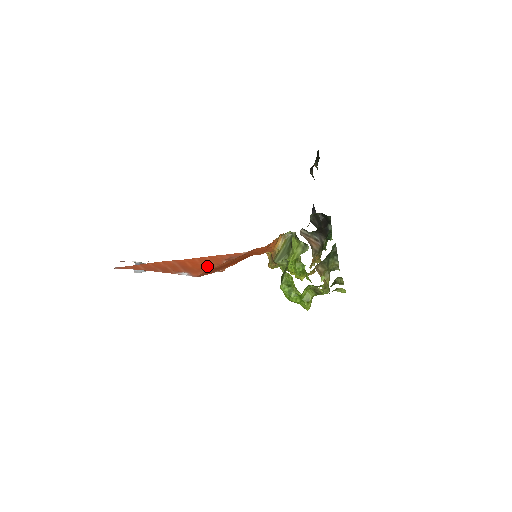
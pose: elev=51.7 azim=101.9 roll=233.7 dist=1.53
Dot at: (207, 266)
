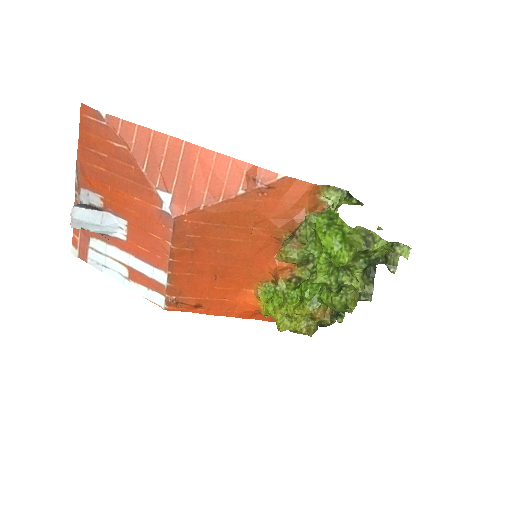
Dot at: (210, 192)
